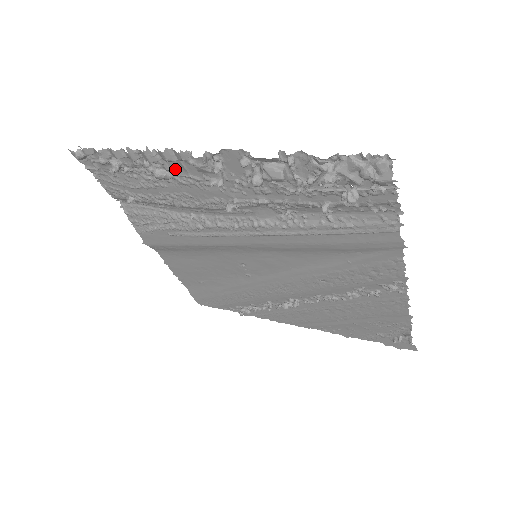
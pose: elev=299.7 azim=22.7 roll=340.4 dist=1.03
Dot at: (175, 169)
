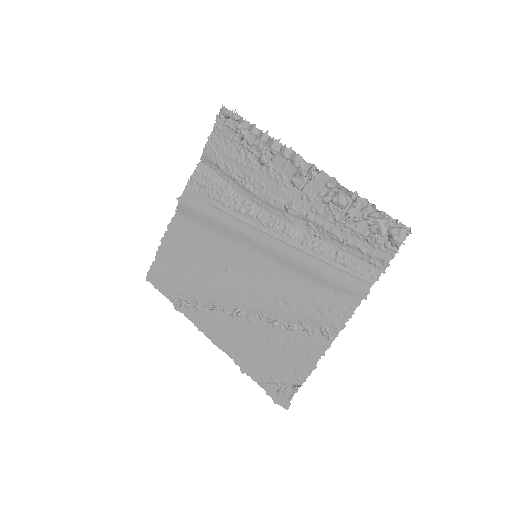
Dot at: (277, 164)
